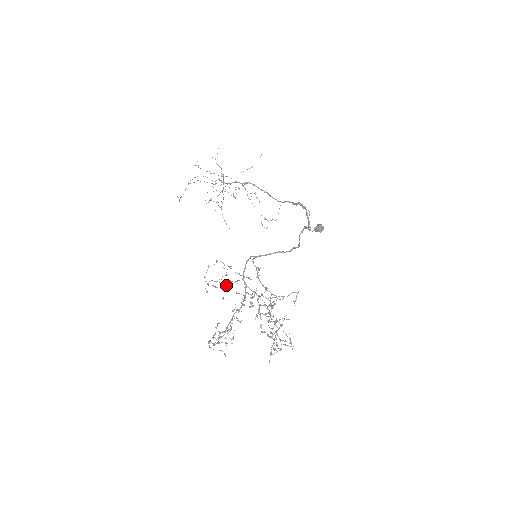
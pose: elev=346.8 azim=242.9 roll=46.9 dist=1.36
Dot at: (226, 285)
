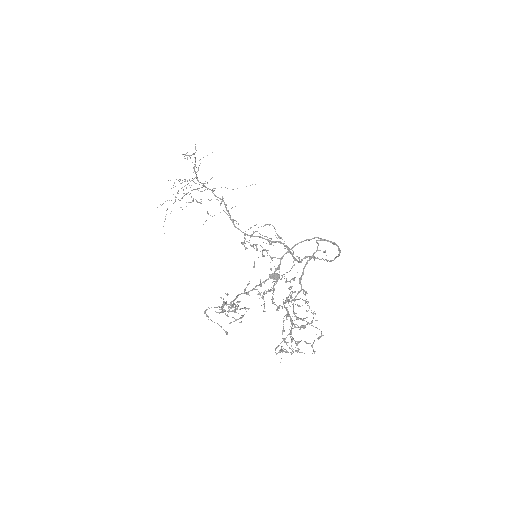
Dot at: occluded
